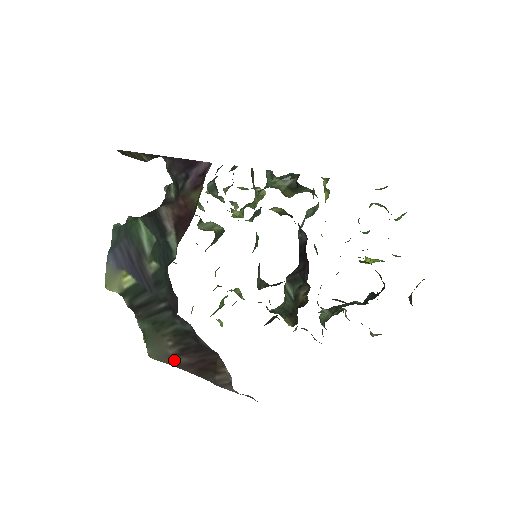
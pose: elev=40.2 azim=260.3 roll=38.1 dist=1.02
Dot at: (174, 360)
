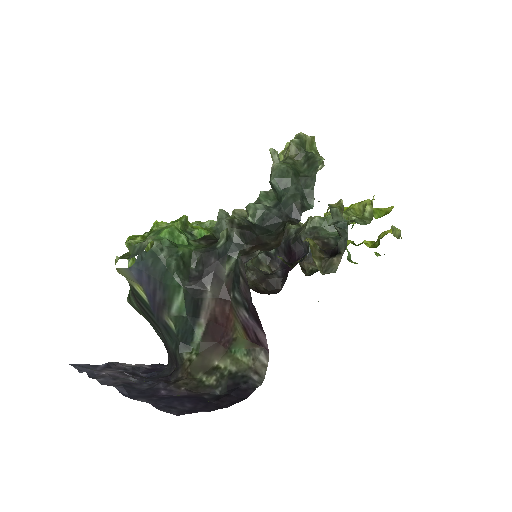
Dot at: occluded
